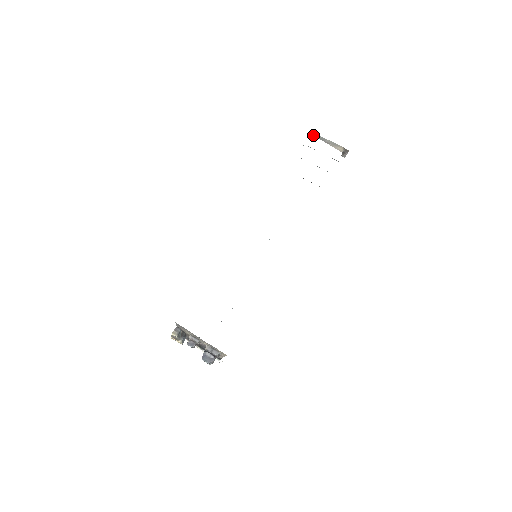
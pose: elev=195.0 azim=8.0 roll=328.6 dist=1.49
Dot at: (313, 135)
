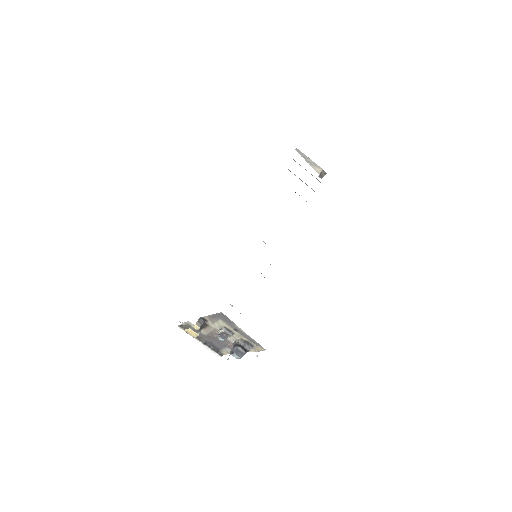
Dot at: occluded
